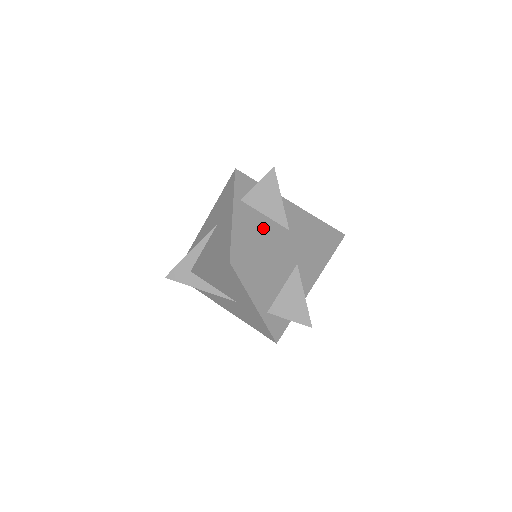
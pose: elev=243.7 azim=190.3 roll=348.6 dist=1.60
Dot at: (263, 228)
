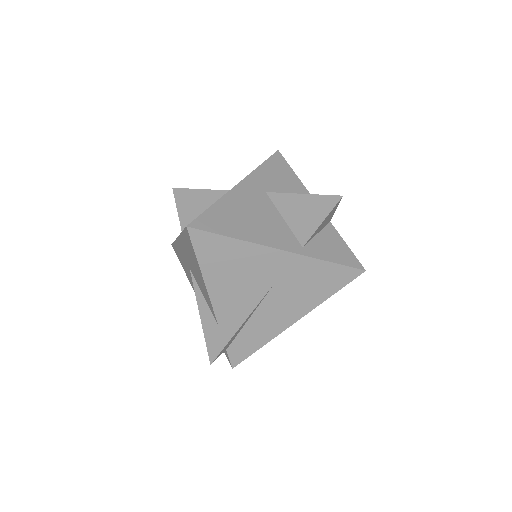
Dot at: occluded
